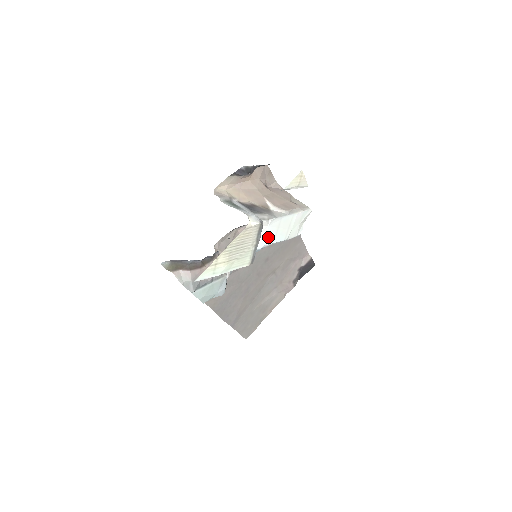
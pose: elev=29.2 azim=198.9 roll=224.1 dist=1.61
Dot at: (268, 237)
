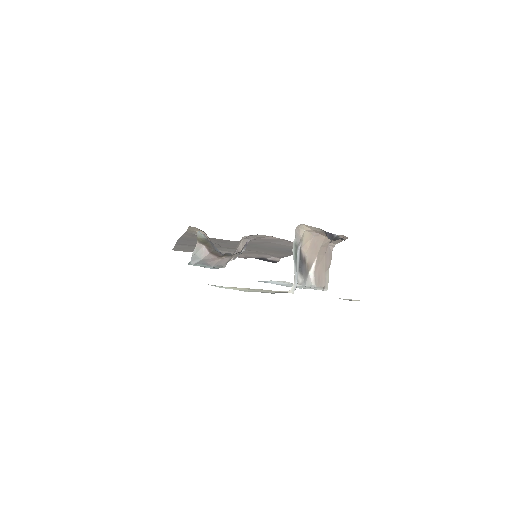
Dot at: (283, 284)
